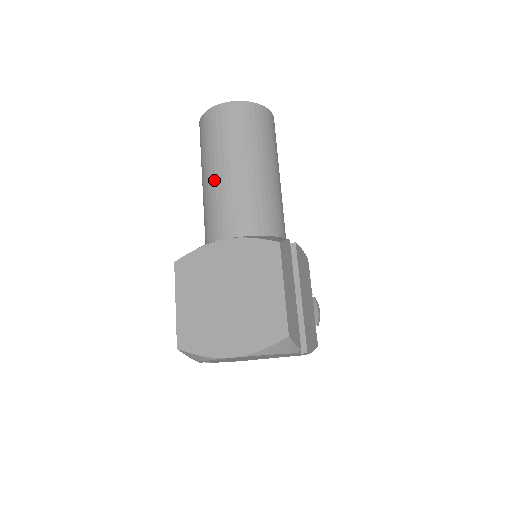
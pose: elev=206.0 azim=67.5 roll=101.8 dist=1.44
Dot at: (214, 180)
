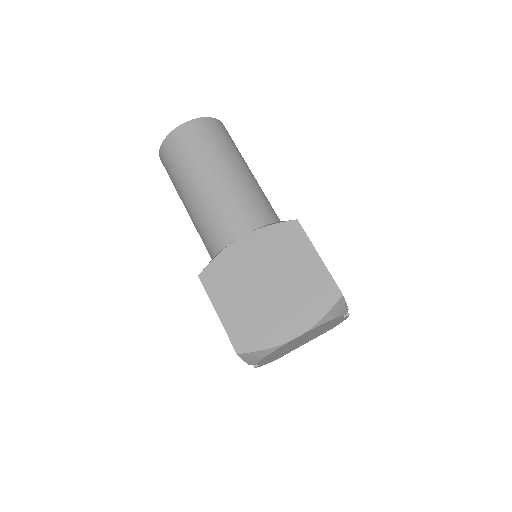
Dot at: (203, 192)
